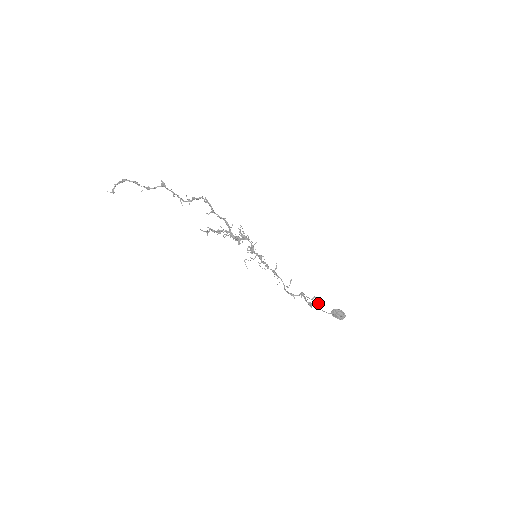
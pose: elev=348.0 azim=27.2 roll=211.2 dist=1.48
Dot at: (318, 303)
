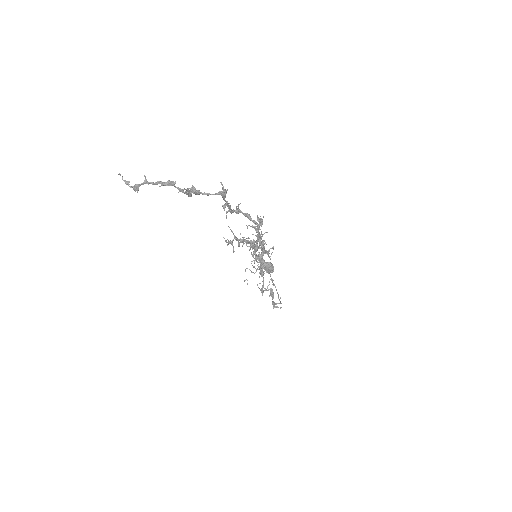
Dot at: (280, 303)
